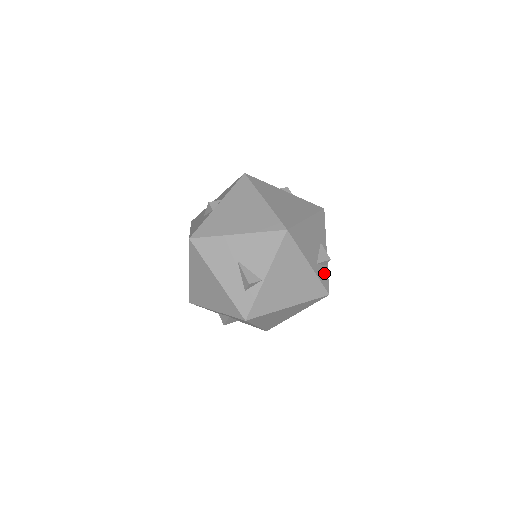
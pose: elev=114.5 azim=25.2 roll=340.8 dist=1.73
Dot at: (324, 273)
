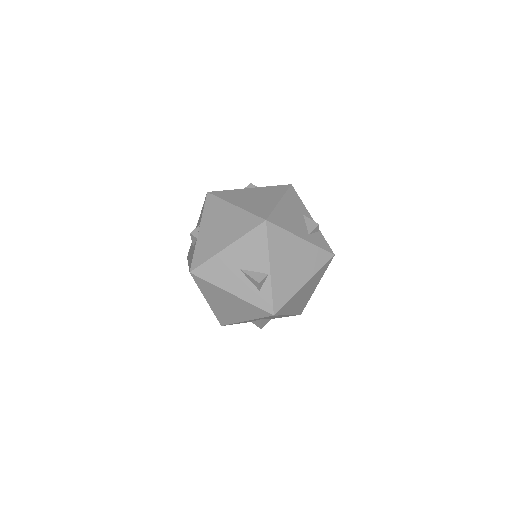
Dot at: (320, 239)
